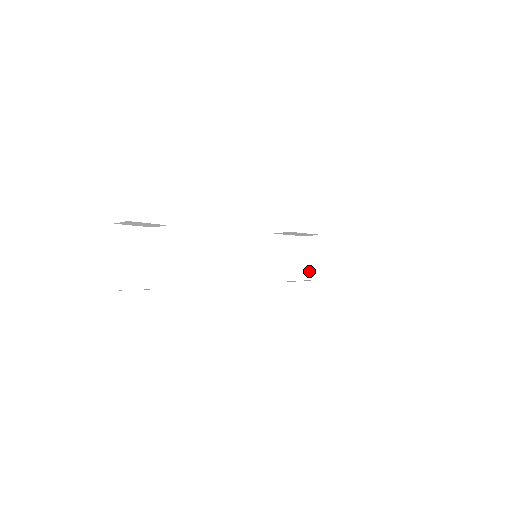
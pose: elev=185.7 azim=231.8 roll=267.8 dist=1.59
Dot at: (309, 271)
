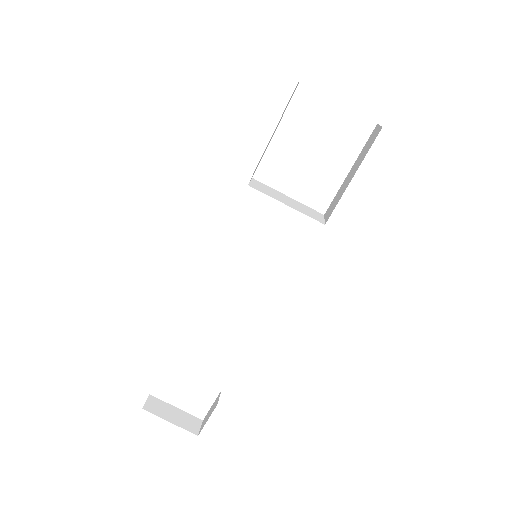
Dot at: occluded
